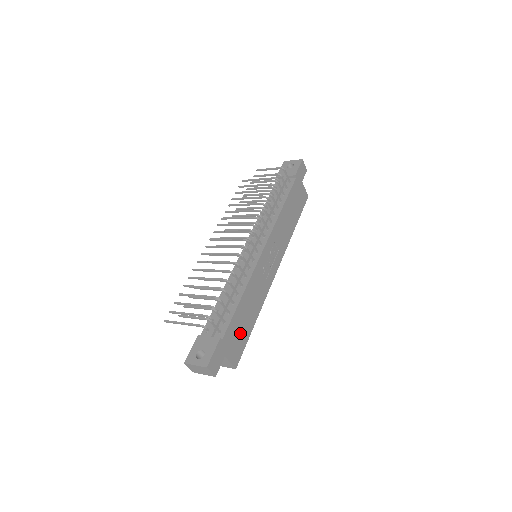
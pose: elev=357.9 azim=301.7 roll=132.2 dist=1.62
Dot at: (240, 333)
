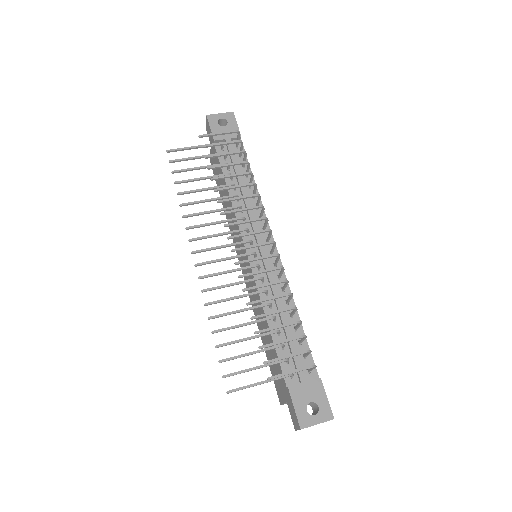
Dot at: occluded
